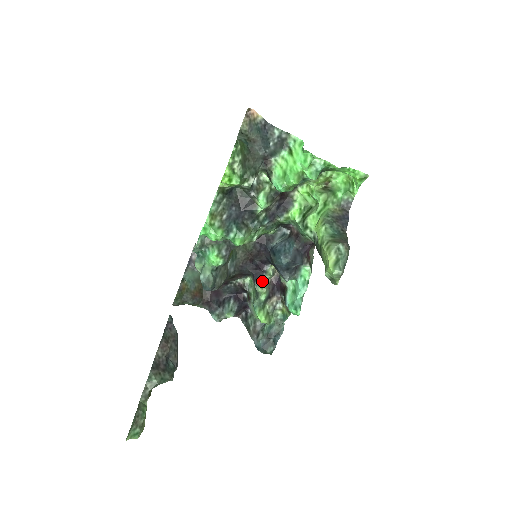
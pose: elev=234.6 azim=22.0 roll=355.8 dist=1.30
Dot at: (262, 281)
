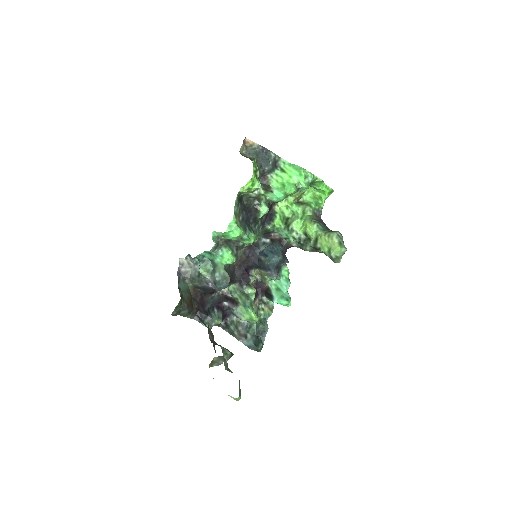
Dot at: (249, 284)
